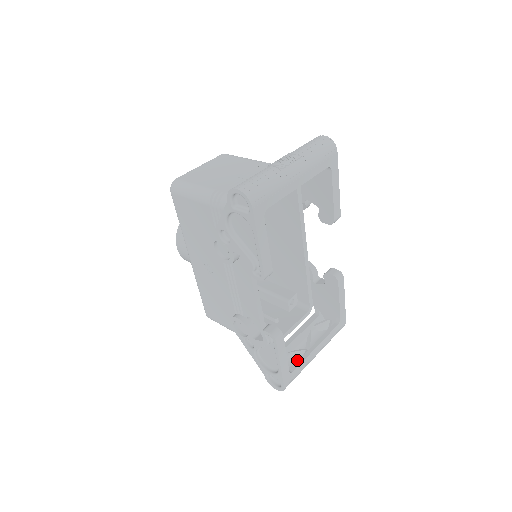
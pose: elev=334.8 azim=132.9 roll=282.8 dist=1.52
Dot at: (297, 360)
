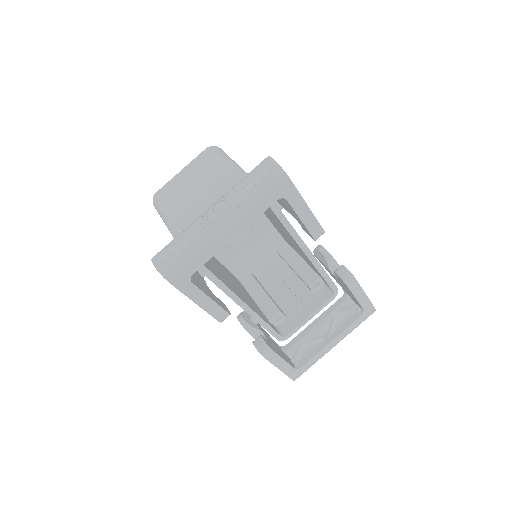
Dot at: (317, 347)
